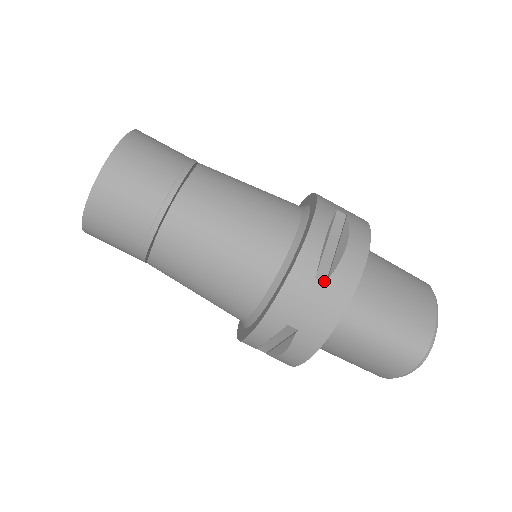
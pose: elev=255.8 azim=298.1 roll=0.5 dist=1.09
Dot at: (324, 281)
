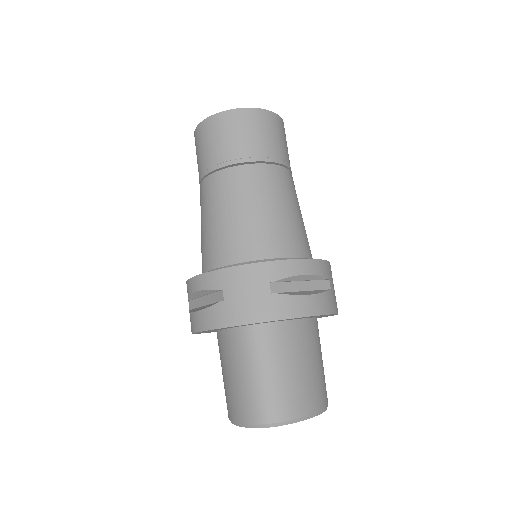
Dot at: (272, 291)
